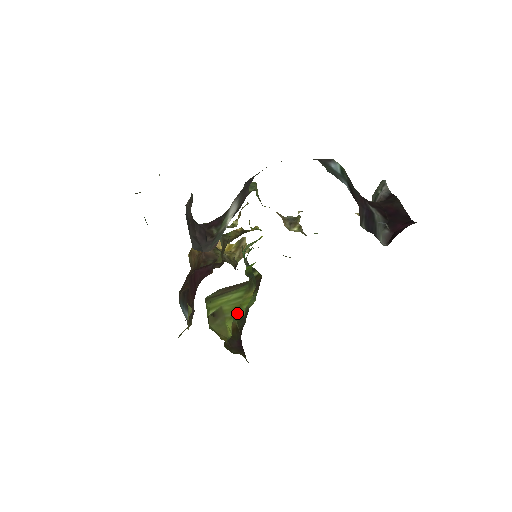
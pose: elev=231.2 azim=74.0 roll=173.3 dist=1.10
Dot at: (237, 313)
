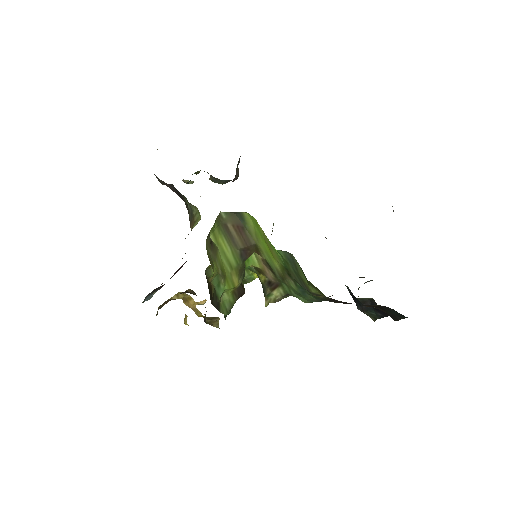
Dot at: (221, 276)
